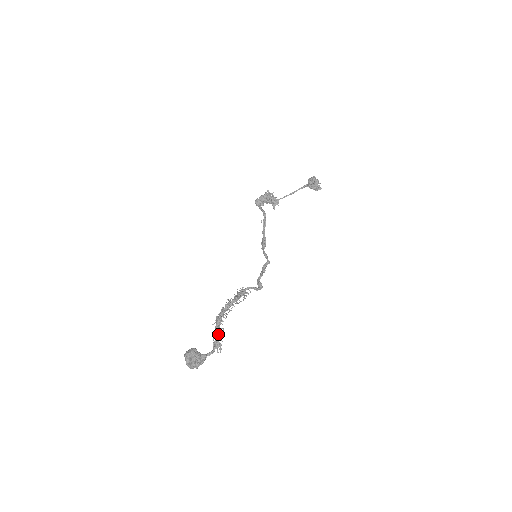
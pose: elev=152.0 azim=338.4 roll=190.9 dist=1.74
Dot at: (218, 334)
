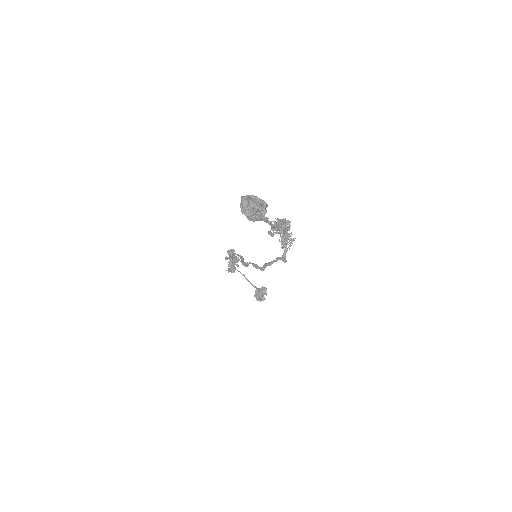
Dot at: (283, 225)
